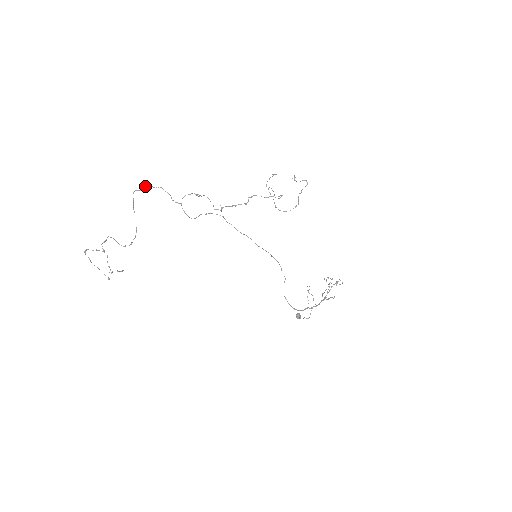
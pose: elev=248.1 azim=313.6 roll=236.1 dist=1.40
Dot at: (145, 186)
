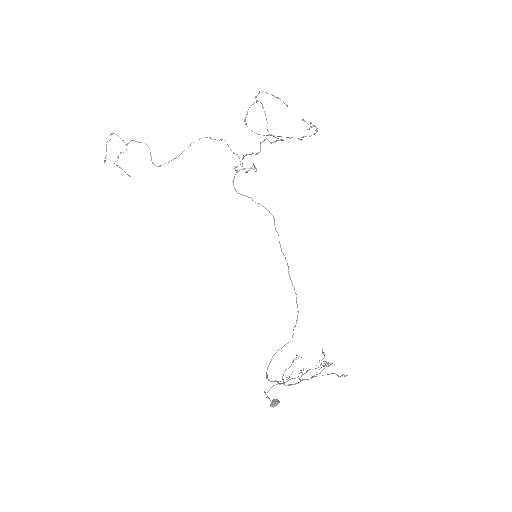
Dot at: (221, 139)
